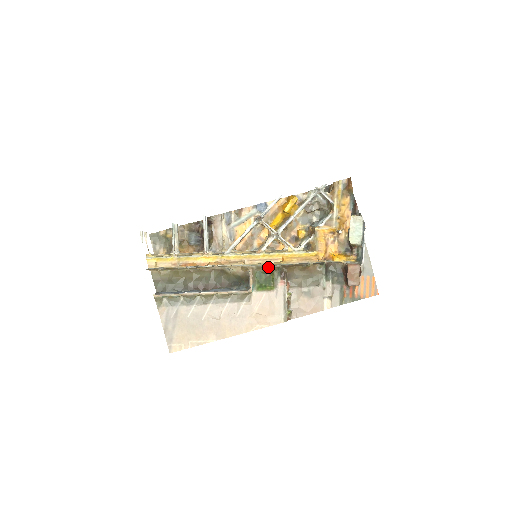
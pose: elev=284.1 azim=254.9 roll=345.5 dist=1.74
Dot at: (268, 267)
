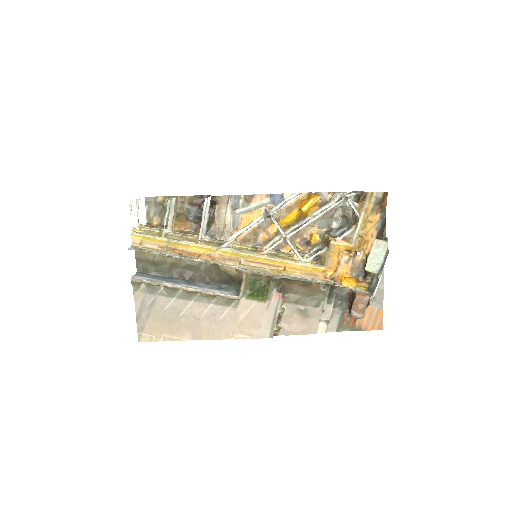
Dot at: (265, 276)
